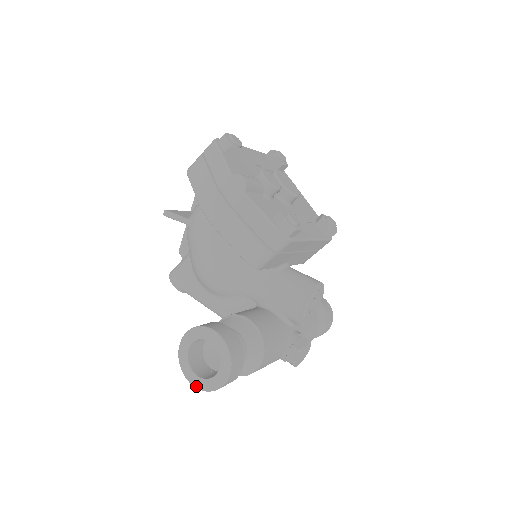
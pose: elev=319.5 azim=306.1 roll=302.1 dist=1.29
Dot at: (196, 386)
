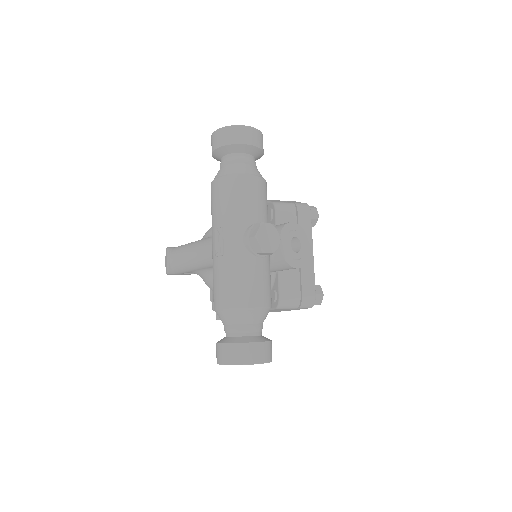
Dot at: (220, 129)
